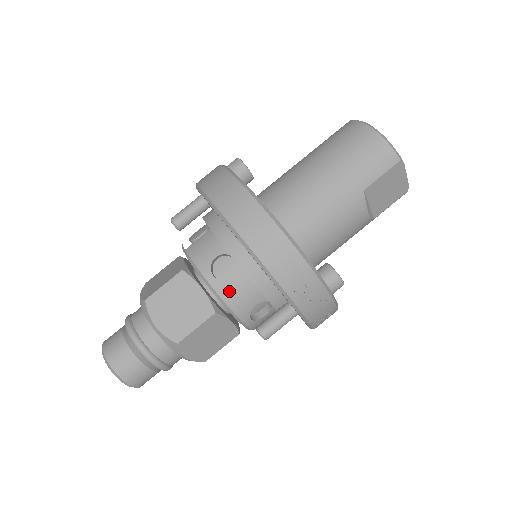
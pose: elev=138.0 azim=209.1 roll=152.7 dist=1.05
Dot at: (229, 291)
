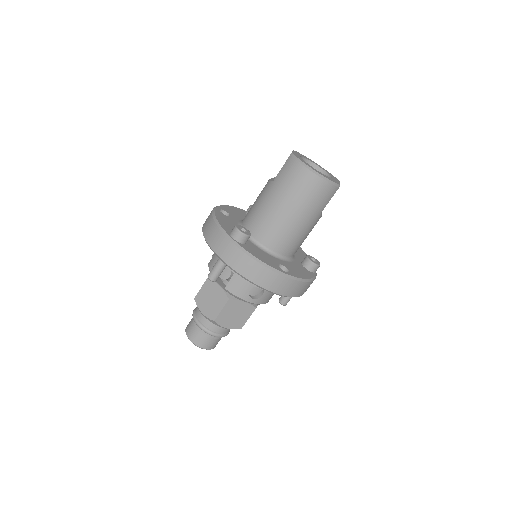
Dot at: (263, 300)
